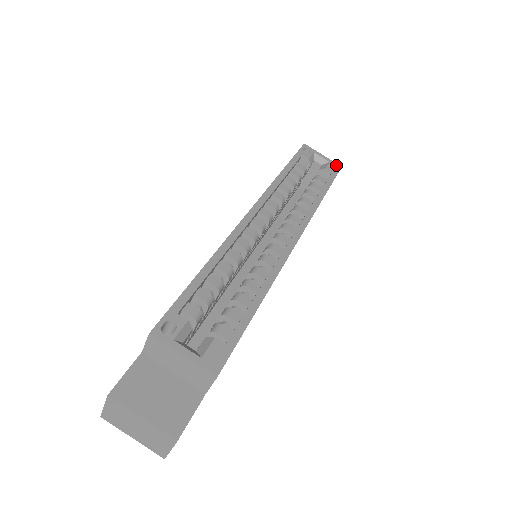
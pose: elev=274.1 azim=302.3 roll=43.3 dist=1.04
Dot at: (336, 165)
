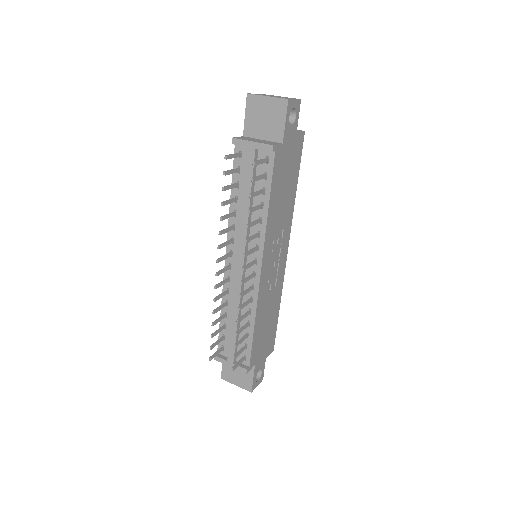
Dot at: occluded
